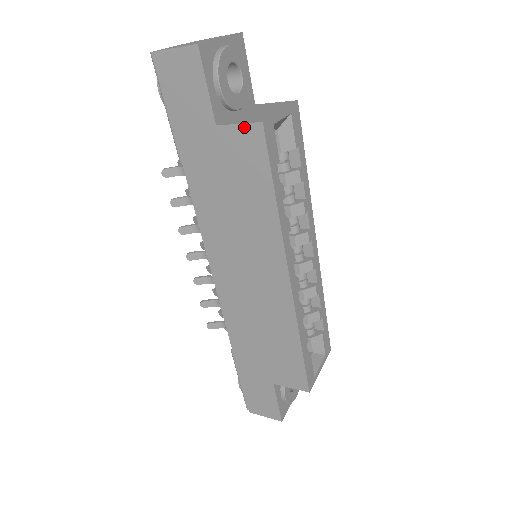
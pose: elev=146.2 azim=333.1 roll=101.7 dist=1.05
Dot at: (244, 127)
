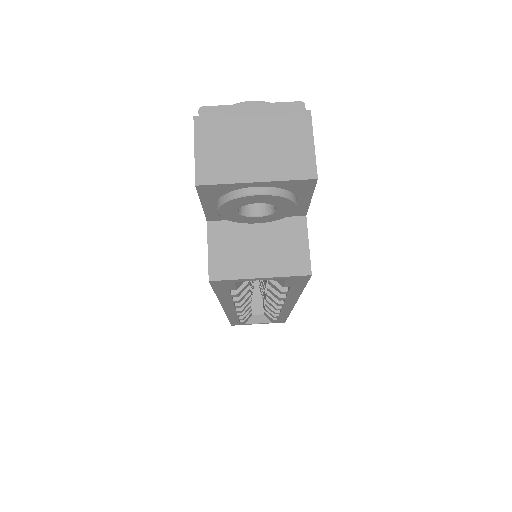
Dot at: (208, 258)
